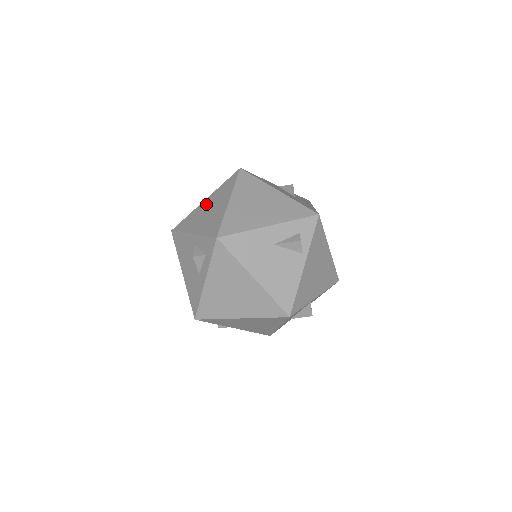
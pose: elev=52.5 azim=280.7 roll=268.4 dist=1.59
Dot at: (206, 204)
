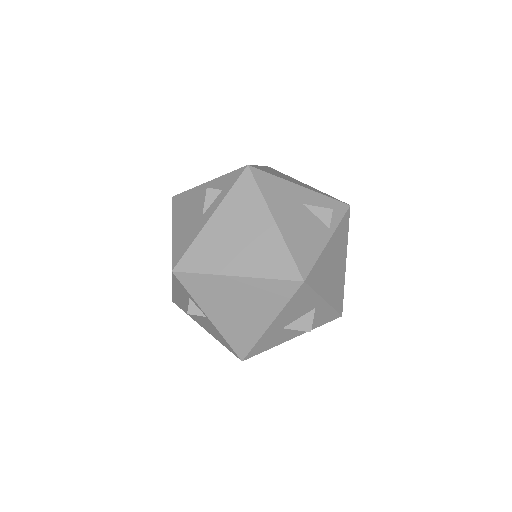
Dot at: occluded
